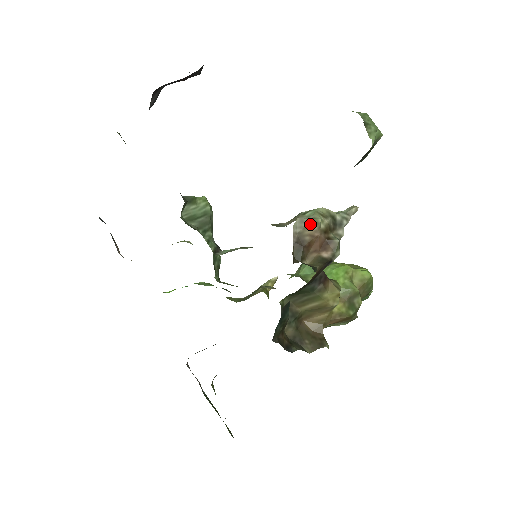
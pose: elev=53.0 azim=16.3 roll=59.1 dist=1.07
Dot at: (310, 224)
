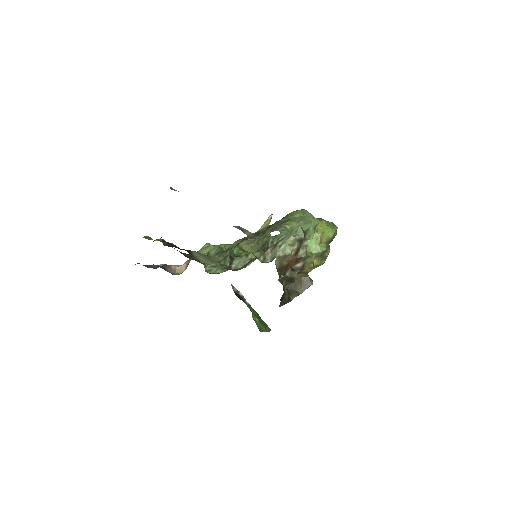
Dot at: (285, 257)
